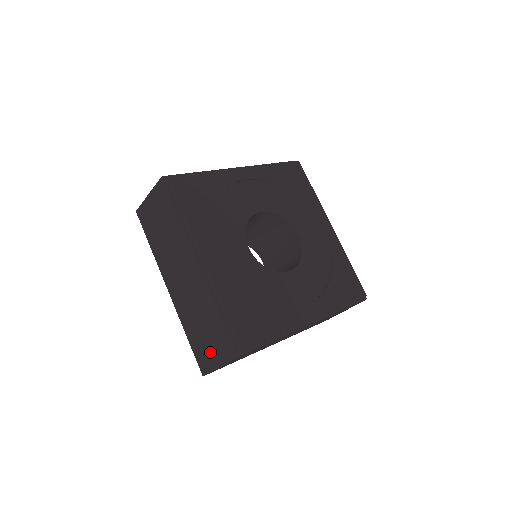
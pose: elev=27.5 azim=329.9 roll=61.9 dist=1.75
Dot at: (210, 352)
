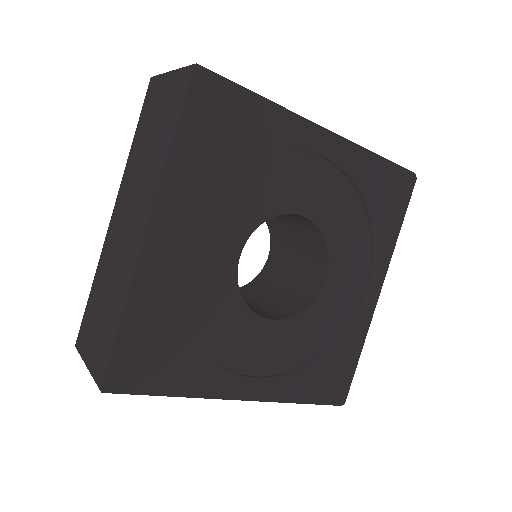
Dot at: (91, 339)
